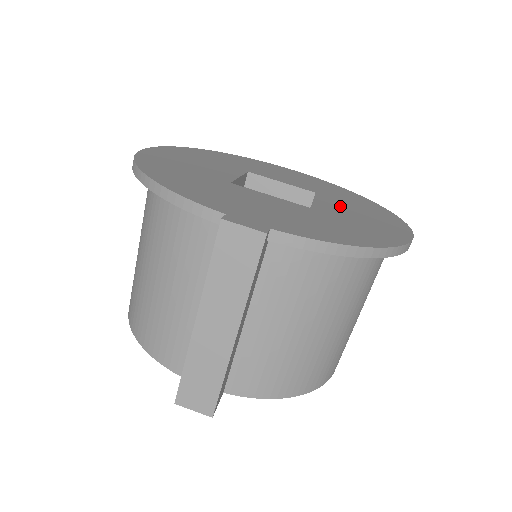
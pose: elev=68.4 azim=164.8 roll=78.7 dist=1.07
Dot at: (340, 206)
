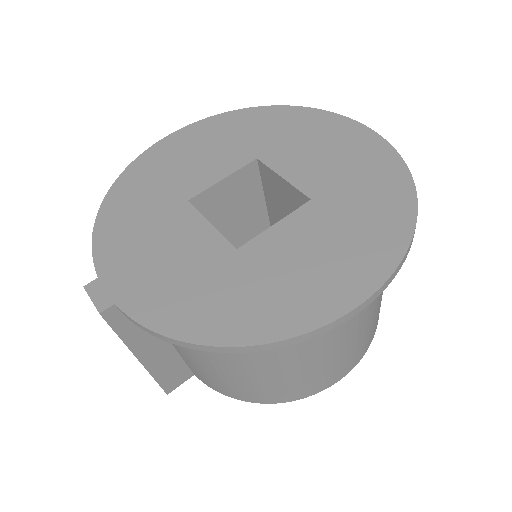
Dot at: (304, 236)
